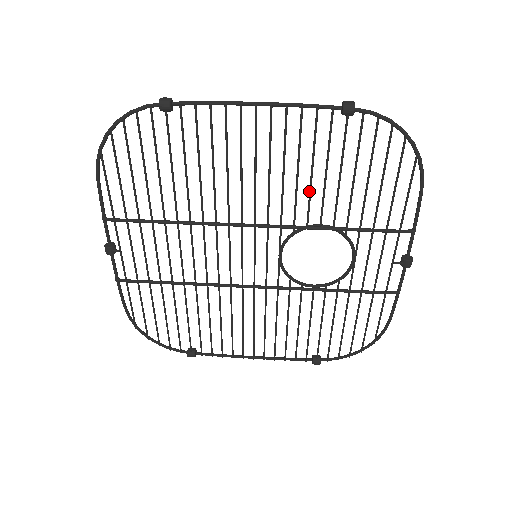
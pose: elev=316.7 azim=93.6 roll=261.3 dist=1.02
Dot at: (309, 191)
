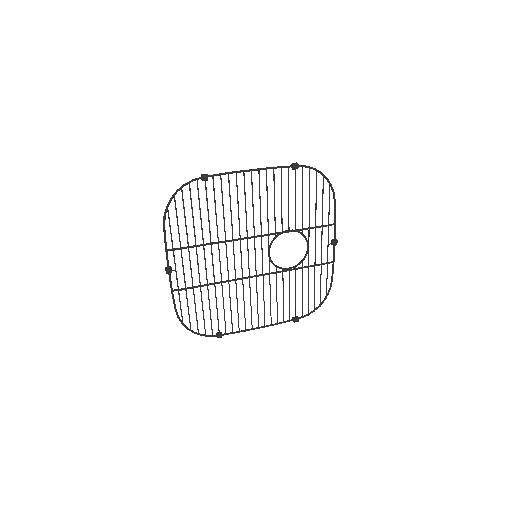
Dot at: (281, 212)
